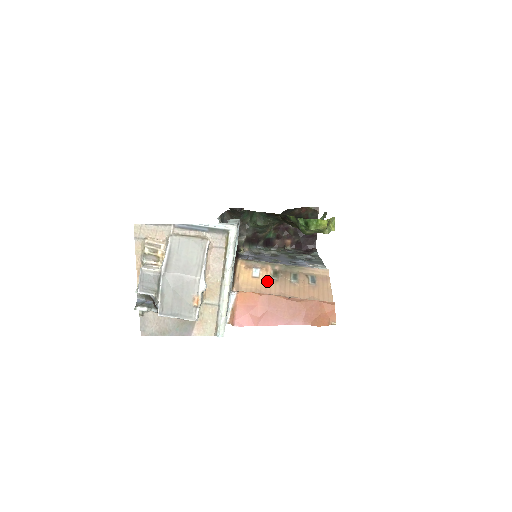
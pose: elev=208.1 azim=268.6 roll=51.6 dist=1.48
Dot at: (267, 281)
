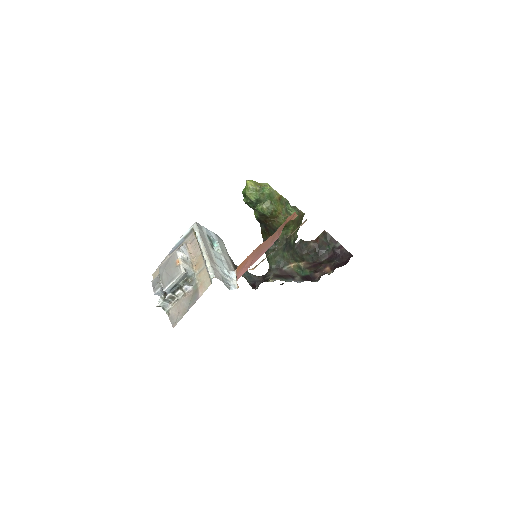
Dot at: occluded
